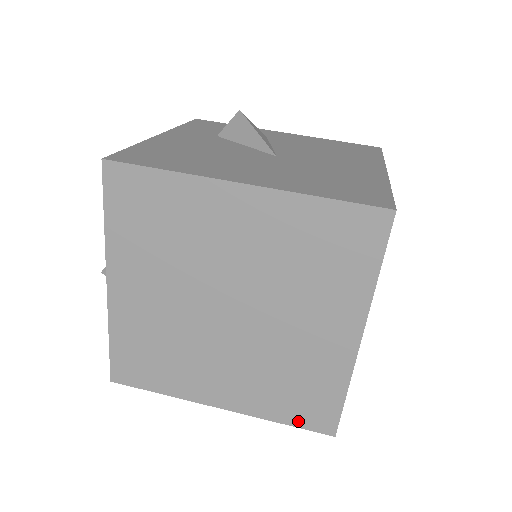
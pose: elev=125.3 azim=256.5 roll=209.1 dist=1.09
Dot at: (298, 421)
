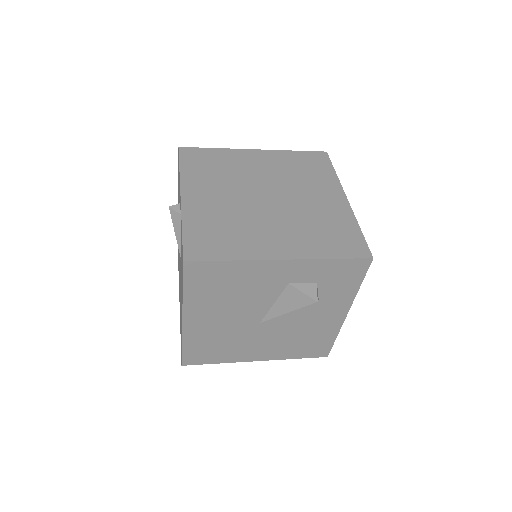
Dot at: (343, 254)
